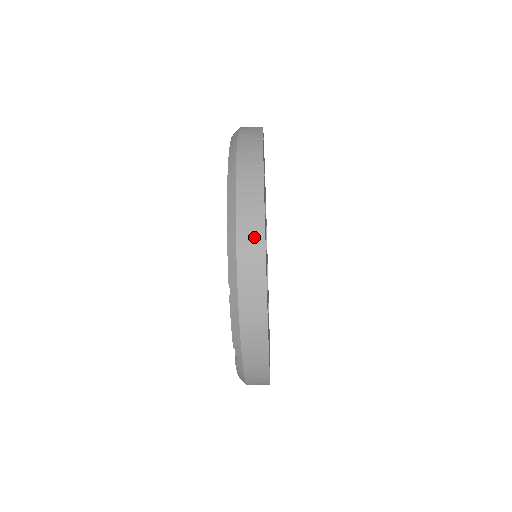
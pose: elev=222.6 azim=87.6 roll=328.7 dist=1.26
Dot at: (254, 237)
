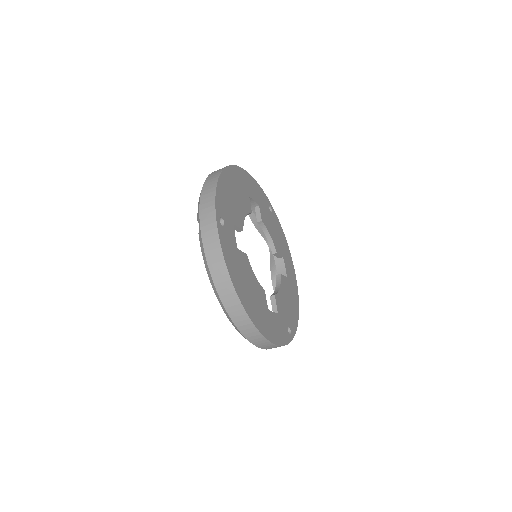
Dot at: (256, 336)
